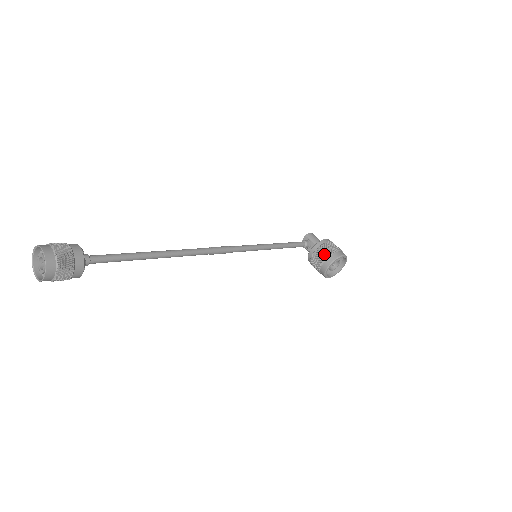
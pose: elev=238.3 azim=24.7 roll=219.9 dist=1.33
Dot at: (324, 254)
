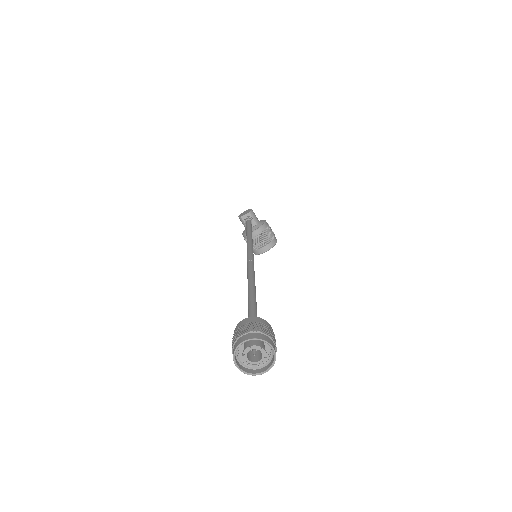
Dot at: (267, 239)
